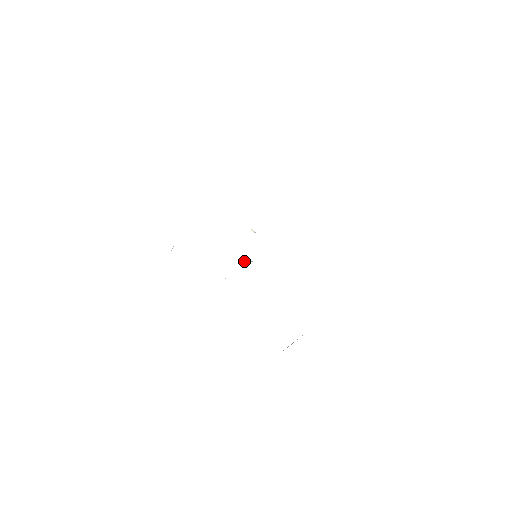
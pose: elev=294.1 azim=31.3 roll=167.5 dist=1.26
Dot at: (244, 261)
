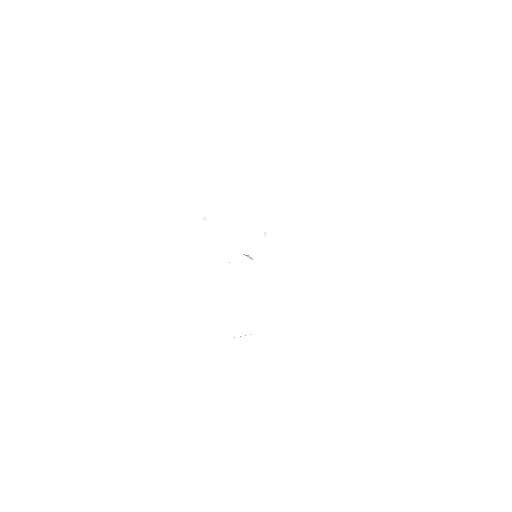
Dot at: (246, 255)
